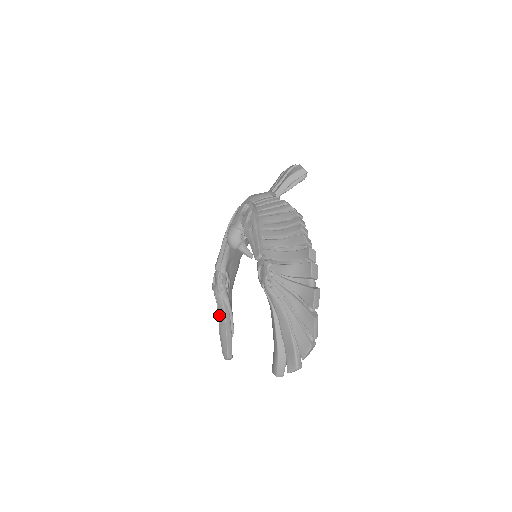
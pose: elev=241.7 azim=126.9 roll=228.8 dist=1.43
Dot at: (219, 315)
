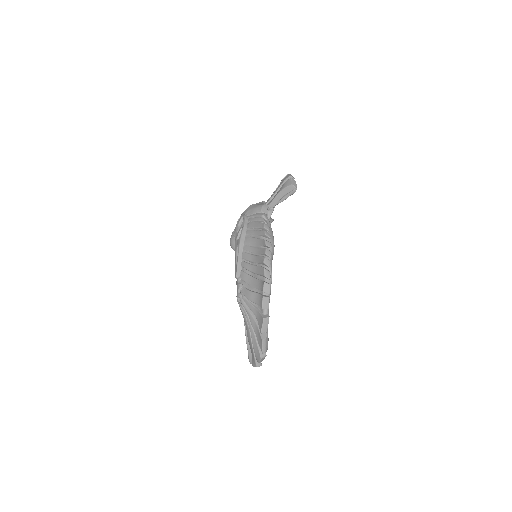
Dot at: occluded
